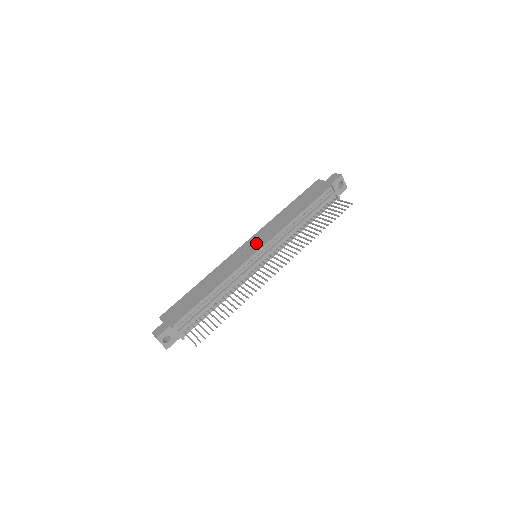
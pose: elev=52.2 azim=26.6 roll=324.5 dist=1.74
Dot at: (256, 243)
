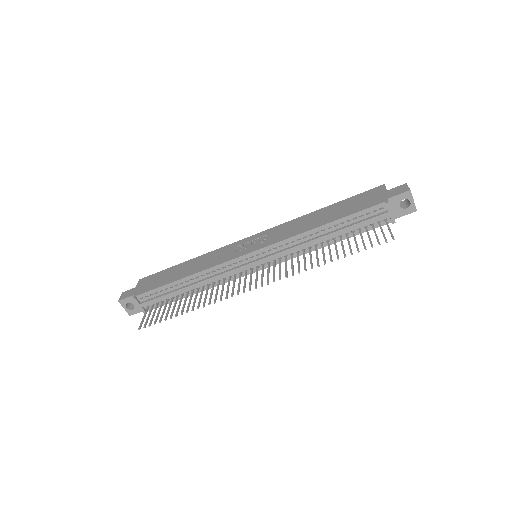
Dot at: (259, 241)
